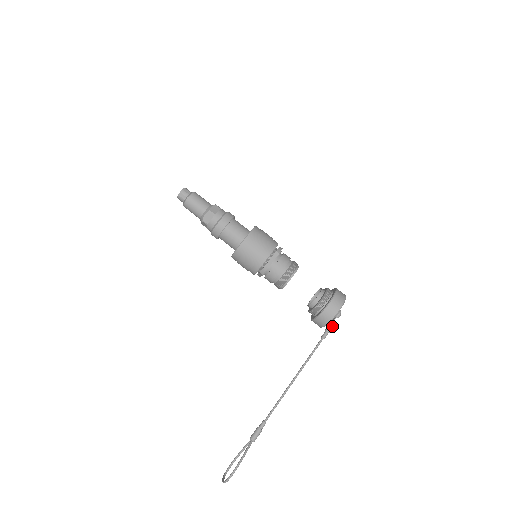
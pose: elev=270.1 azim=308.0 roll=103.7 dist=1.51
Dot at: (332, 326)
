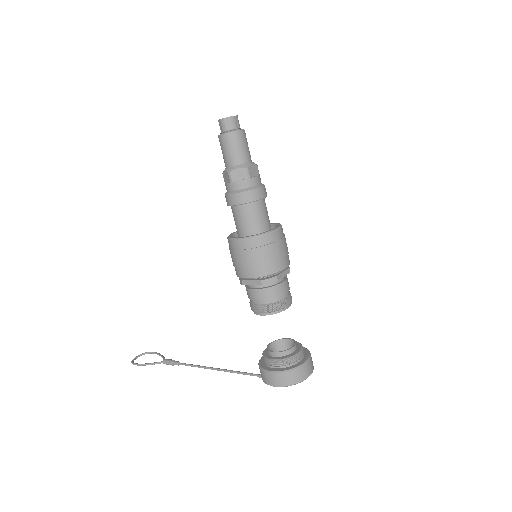
Dot at: occluded
